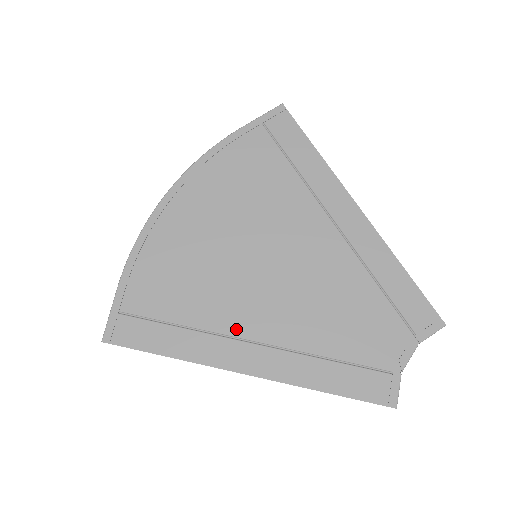
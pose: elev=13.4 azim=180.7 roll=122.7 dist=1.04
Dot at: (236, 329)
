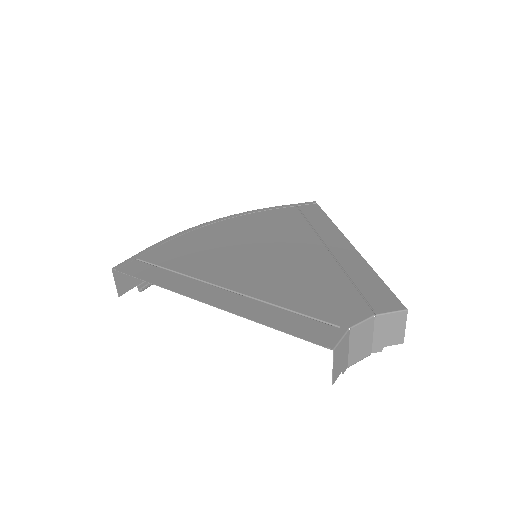
Dot at: (214, 280)
